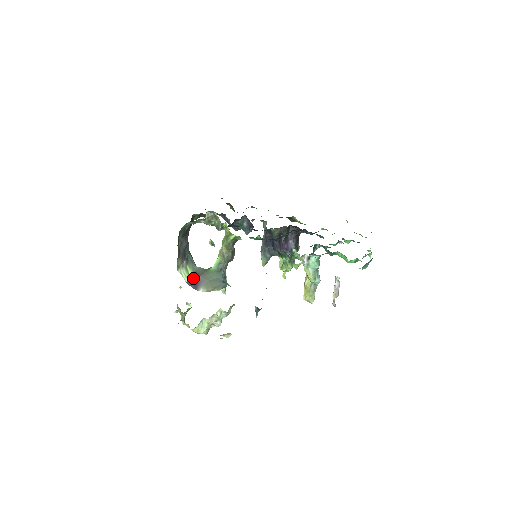
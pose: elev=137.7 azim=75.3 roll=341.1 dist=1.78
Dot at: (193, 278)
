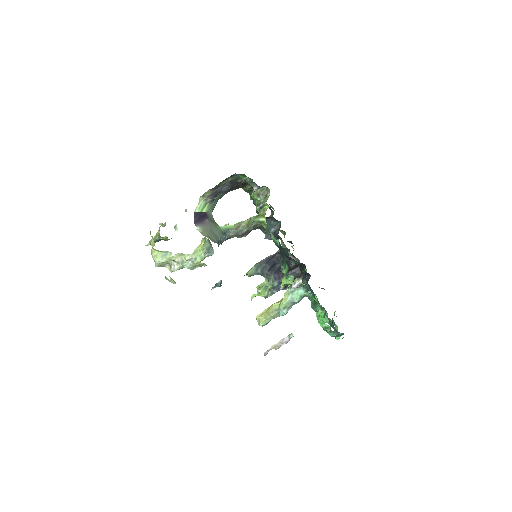
Dot at: (202, 215)
